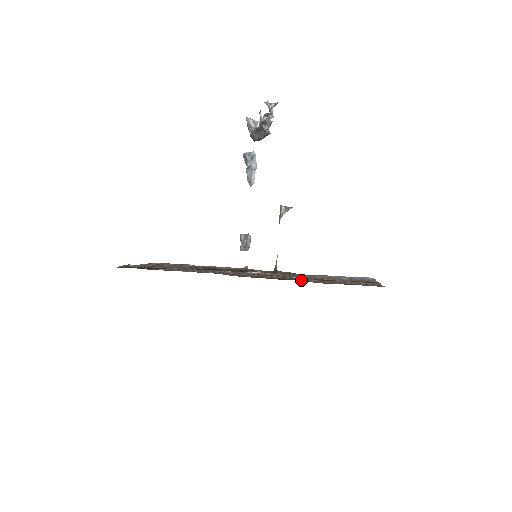
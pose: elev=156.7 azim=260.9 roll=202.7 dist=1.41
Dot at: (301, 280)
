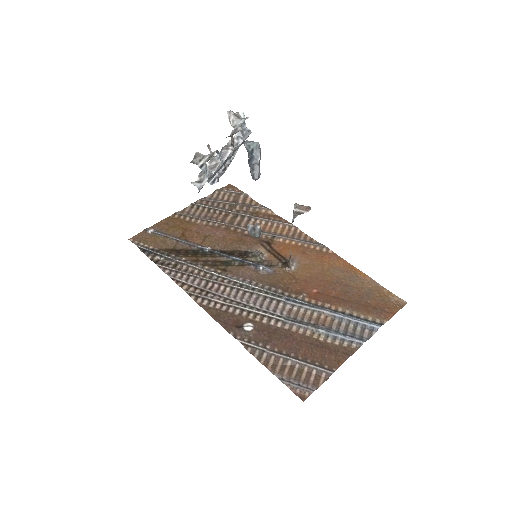
Dot at: (245, 337)
